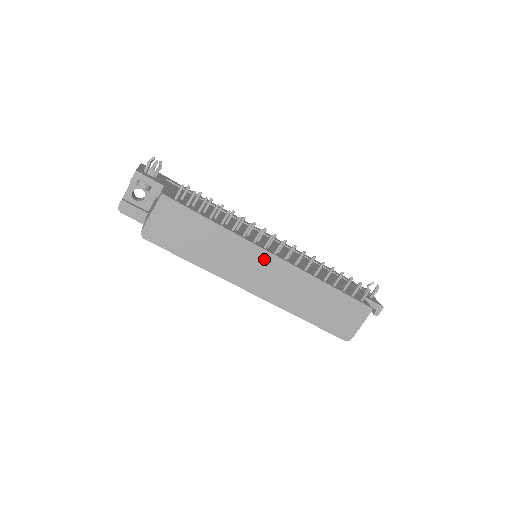
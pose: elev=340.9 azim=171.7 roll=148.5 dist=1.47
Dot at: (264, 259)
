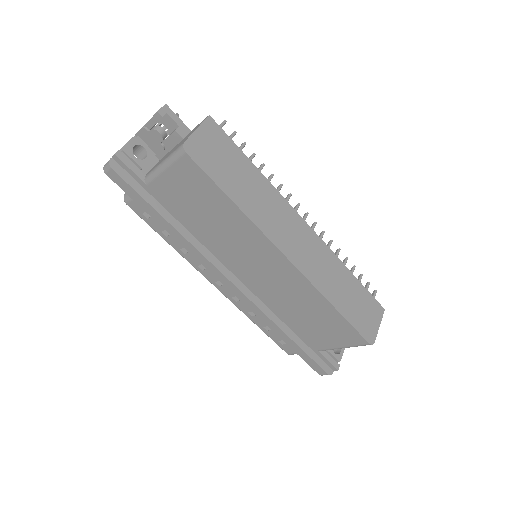
Dot at: (296, 222)
